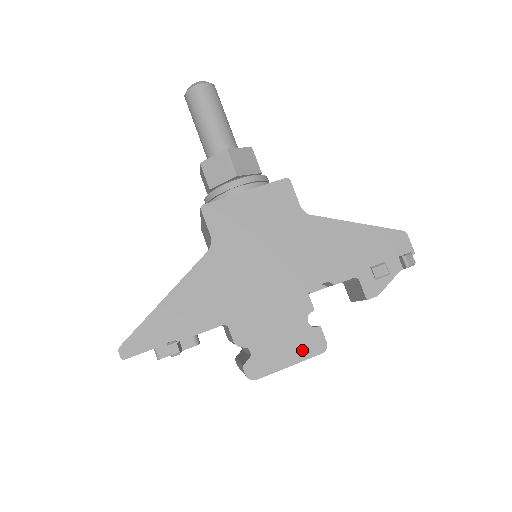
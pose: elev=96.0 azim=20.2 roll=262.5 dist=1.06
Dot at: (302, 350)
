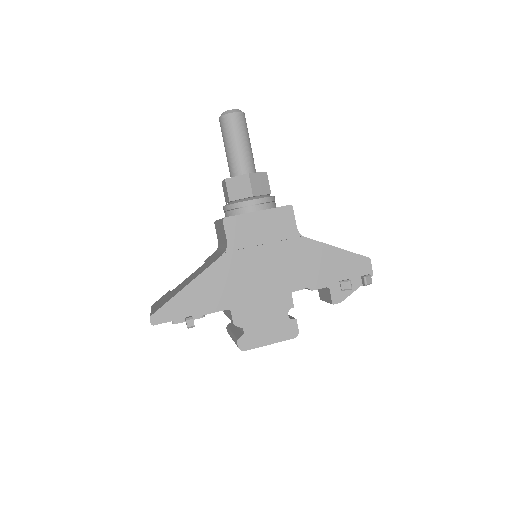
Dot at: (280, 334)
